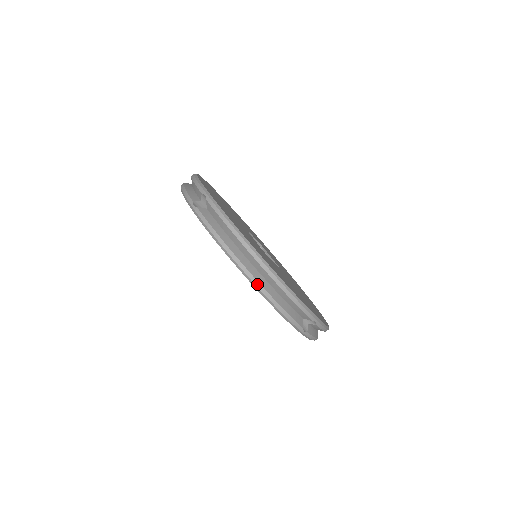
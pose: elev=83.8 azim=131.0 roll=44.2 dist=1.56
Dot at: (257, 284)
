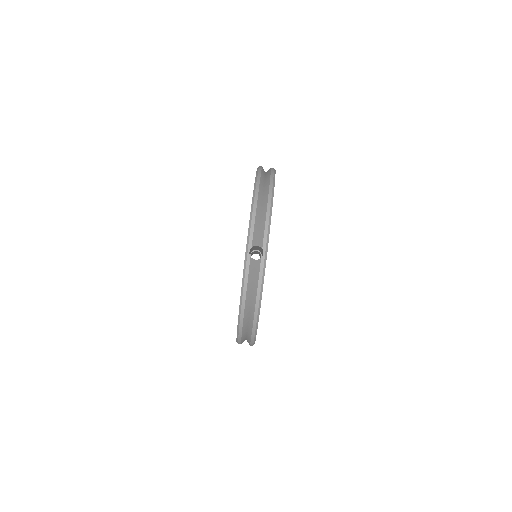
Dot at: (240, 331)
